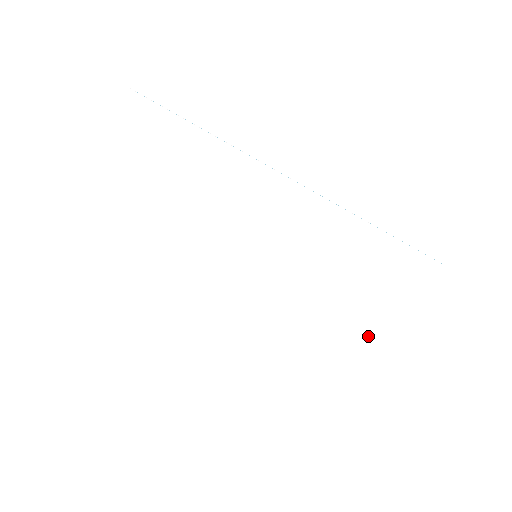
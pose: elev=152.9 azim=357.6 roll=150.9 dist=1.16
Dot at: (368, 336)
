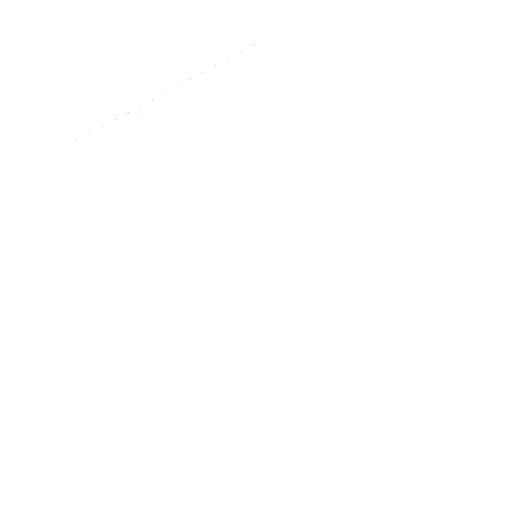
Dot at: (292, 364)
